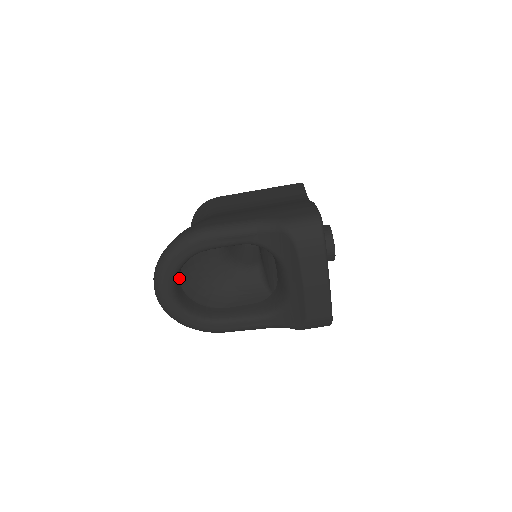
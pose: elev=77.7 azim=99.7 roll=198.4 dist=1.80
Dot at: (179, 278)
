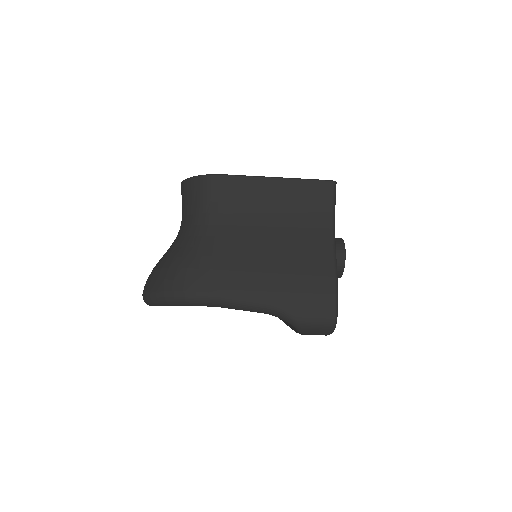
Dot at: occluded
